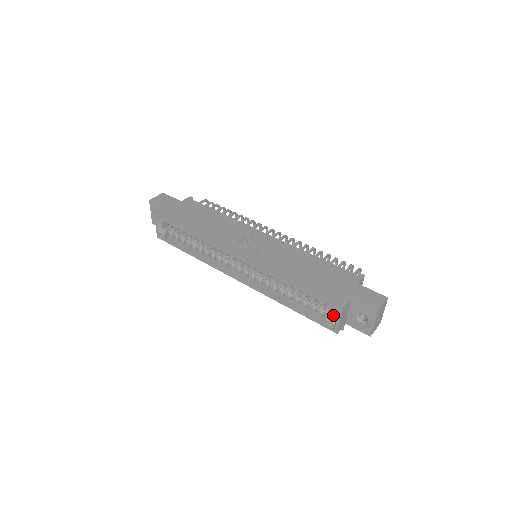
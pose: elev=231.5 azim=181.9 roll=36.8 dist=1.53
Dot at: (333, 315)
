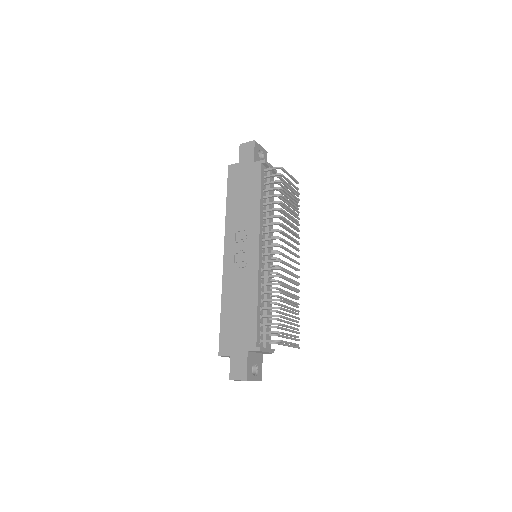
Dot at: occluded
